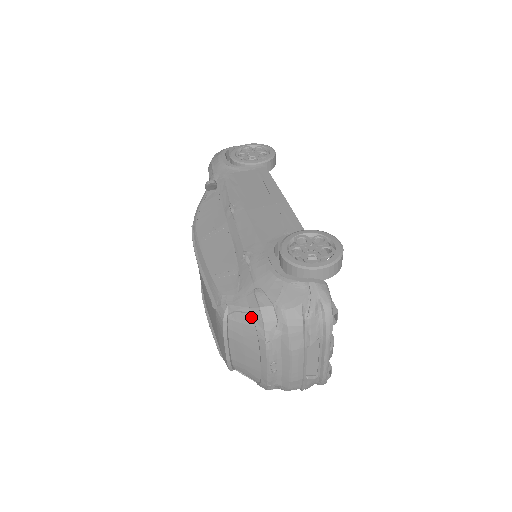
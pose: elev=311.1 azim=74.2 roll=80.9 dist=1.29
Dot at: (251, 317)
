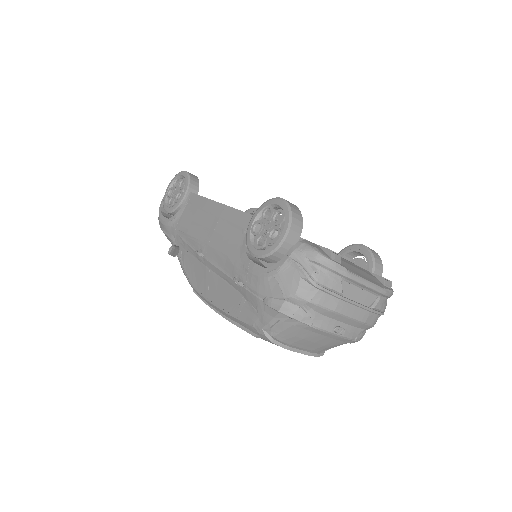
Dot at: (282, 322)
